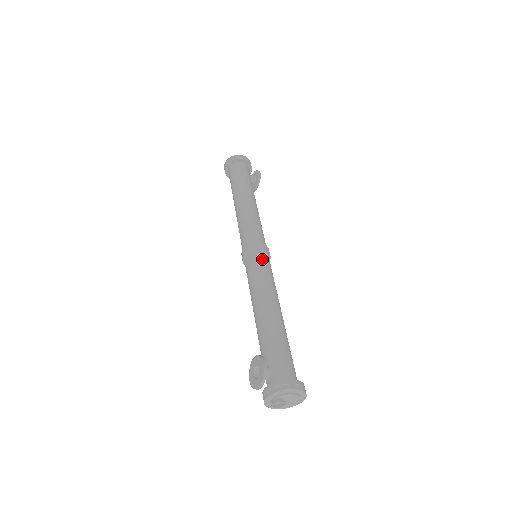
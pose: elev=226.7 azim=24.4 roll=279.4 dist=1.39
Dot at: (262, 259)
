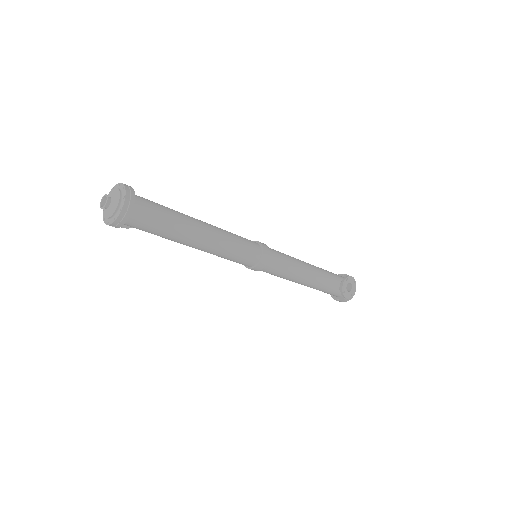
Dot at: occluded
